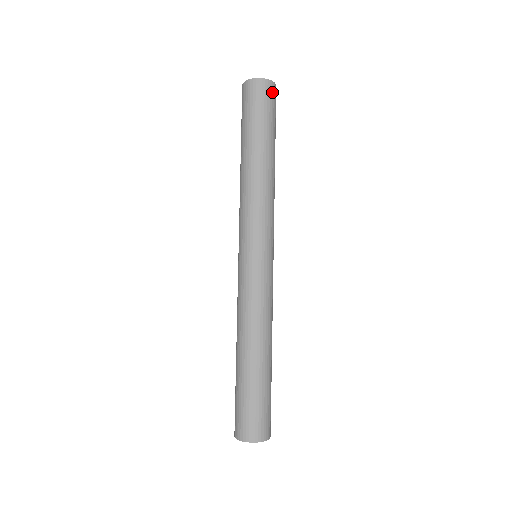
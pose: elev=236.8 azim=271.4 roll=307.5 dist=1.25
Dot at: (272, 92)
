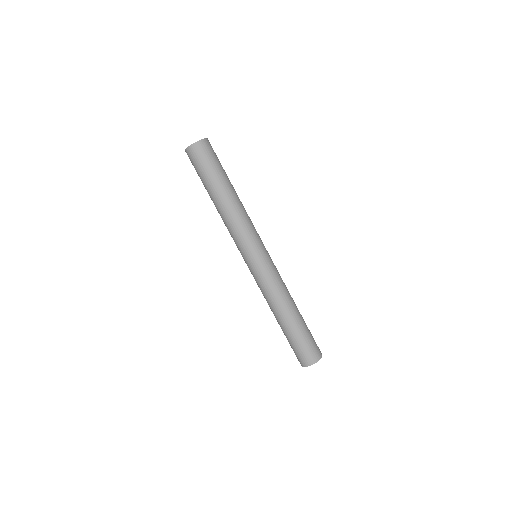
Dot at: (199, 150)
